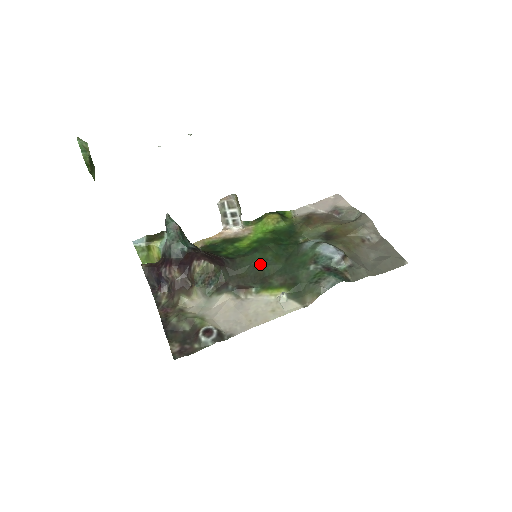
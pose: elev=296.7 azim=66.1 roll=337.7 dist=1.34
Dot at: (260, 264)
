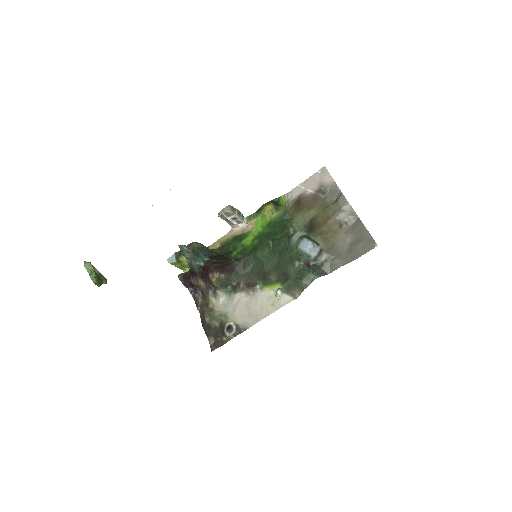
Dot at: (260, 262)
